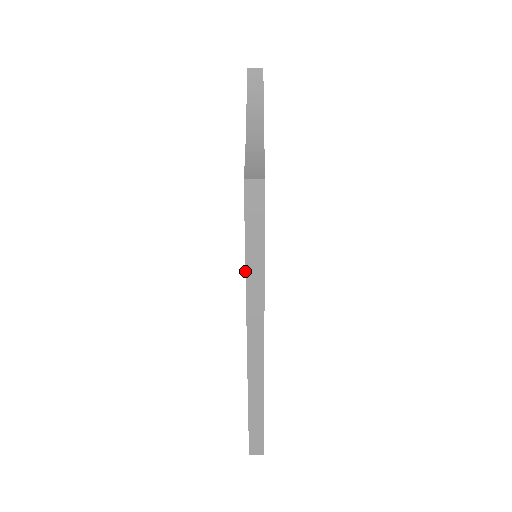
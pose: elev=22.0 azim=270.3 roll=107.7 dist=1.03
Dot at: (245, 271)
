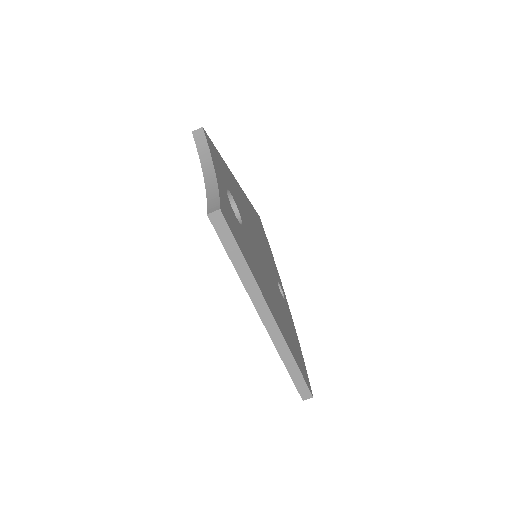
Dot at: occluded
